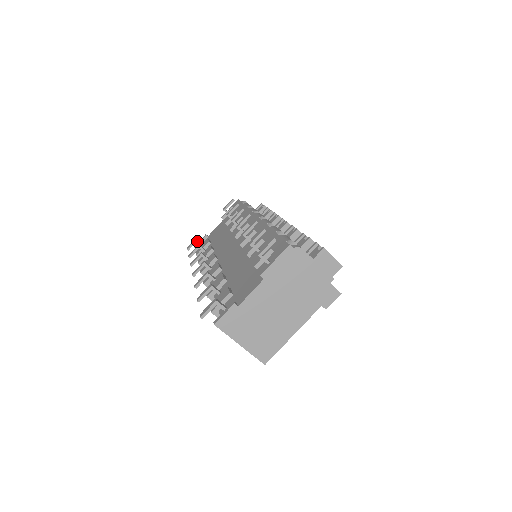
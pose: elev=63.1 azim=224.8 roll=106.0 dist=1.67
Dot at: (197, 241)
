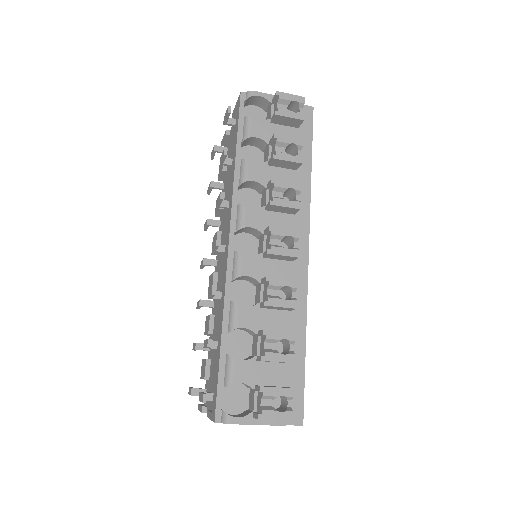
Dot at: occluded
